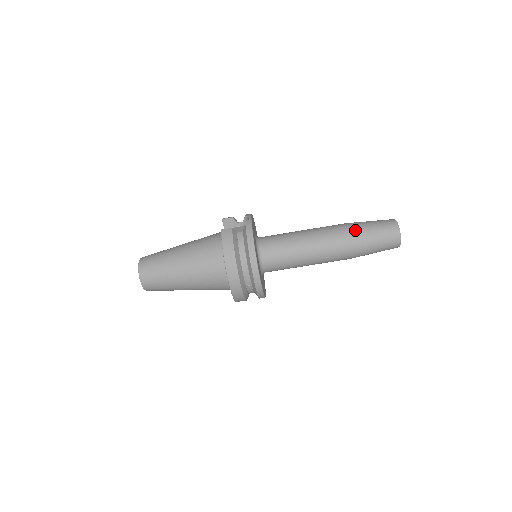
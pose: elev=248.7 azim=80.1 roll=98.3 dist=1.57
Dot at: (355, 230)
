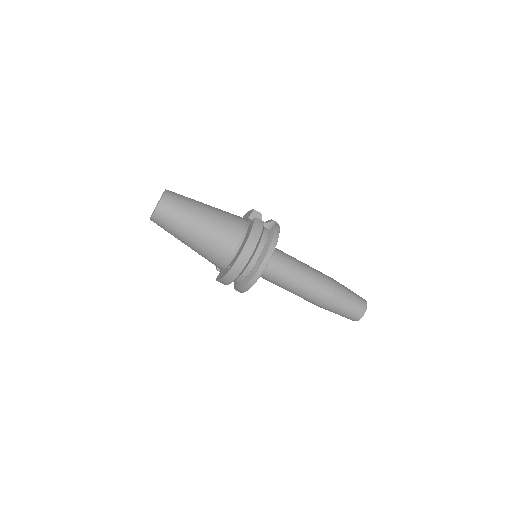
Dot at: (340, 288)
